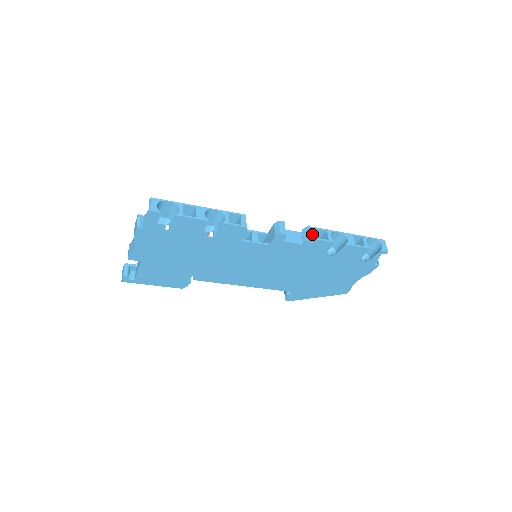
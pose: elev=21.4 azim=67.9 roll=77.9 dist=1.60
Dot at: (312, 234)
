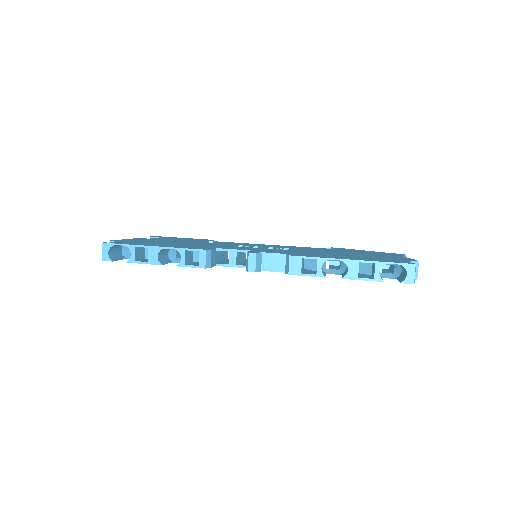
Dot at: (293, 268)
